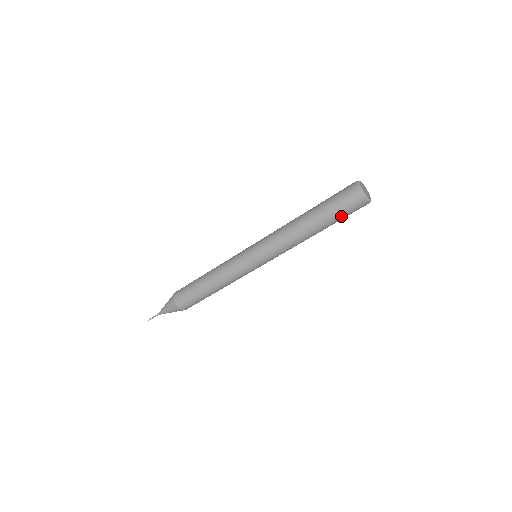
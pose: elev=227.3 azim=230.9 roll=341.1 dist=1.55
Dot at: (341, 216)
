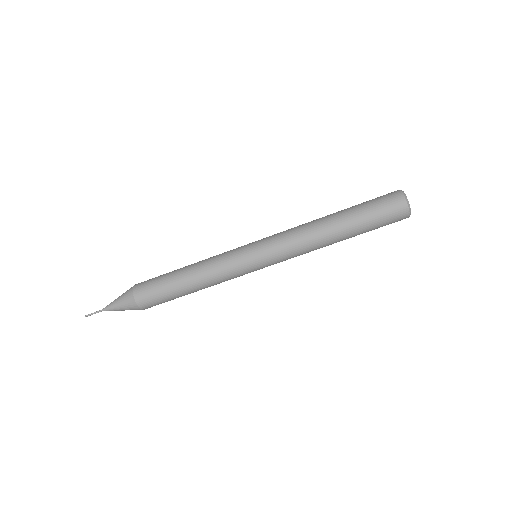
Dot at: (371, 211)
